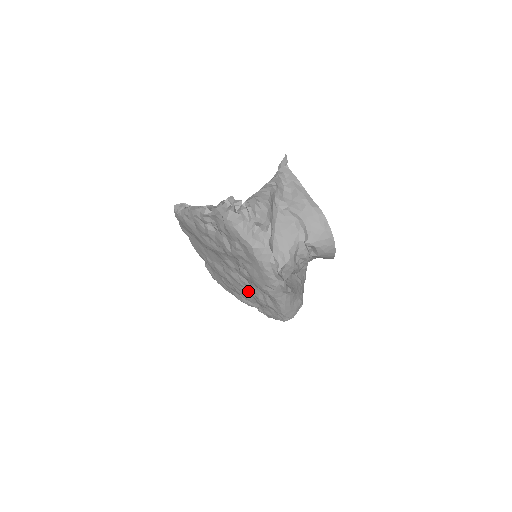
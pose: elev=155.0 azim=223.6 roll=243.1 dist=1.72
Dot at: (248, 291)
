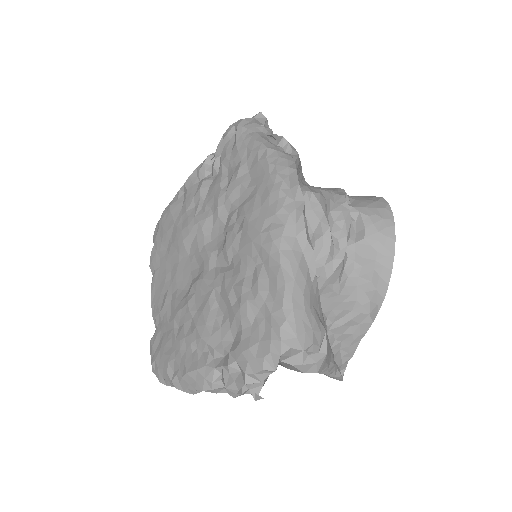
Dot at: (223, 294)
